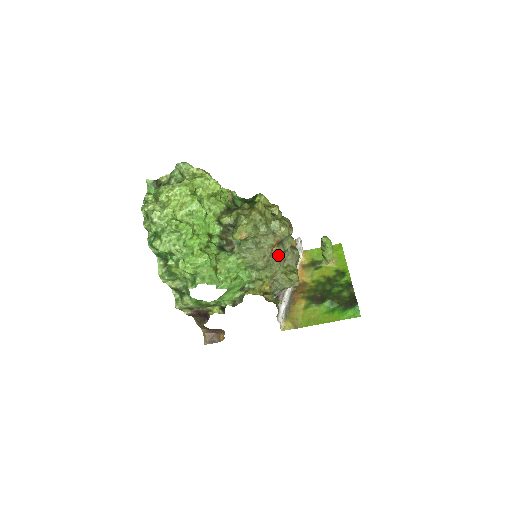
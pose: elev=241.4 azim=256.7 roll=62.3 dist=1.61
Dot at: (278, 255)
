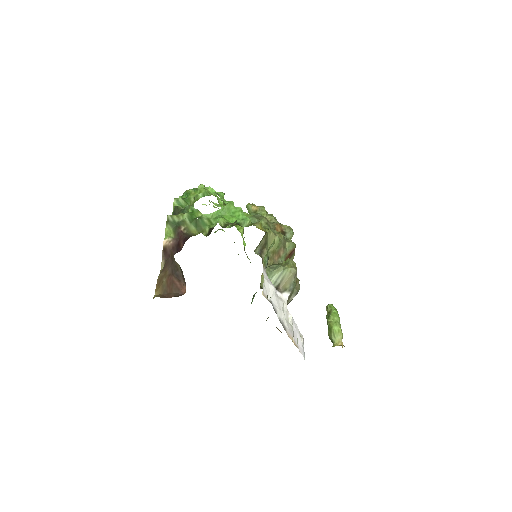
Dot at: (280, 233)
